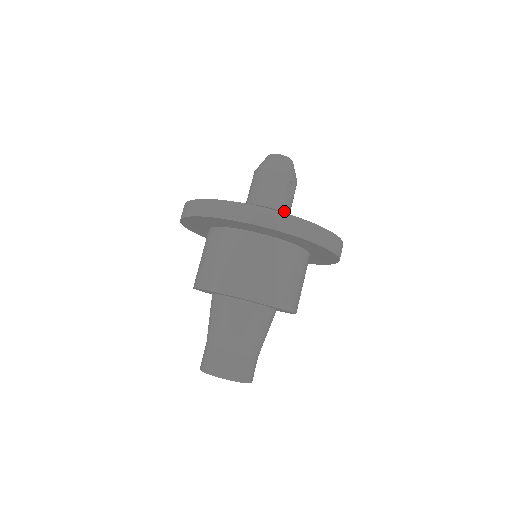
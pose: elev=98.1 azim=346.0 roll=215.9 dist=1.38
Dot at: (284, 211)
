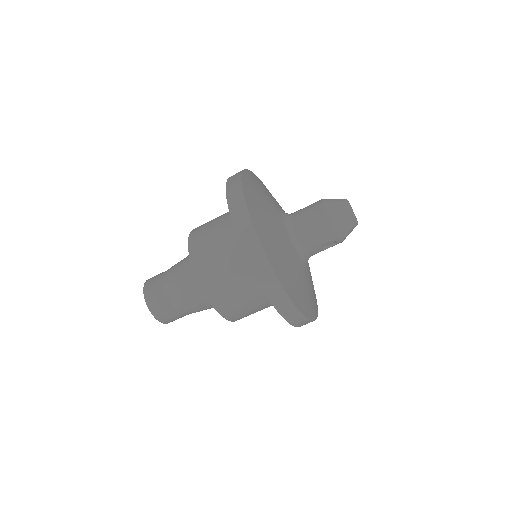
Dot at: (304, 257)
